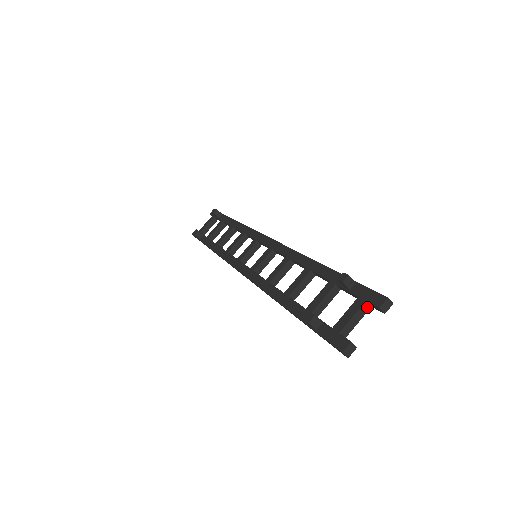
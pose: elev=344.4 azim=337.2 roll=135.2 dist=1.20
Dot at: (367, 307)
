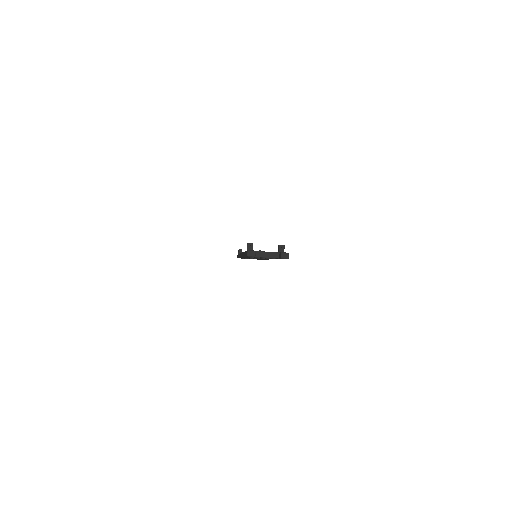
Dot at: (277, 256)
